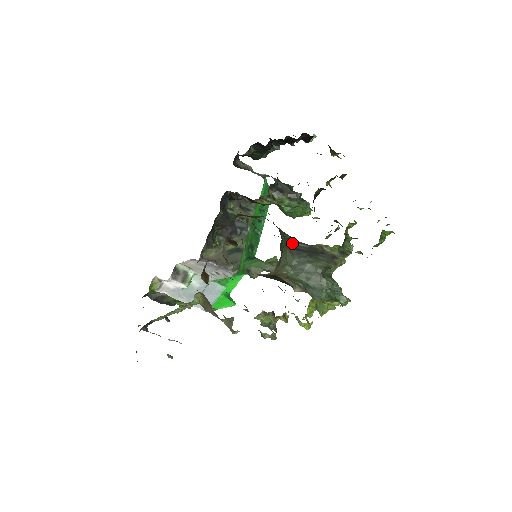
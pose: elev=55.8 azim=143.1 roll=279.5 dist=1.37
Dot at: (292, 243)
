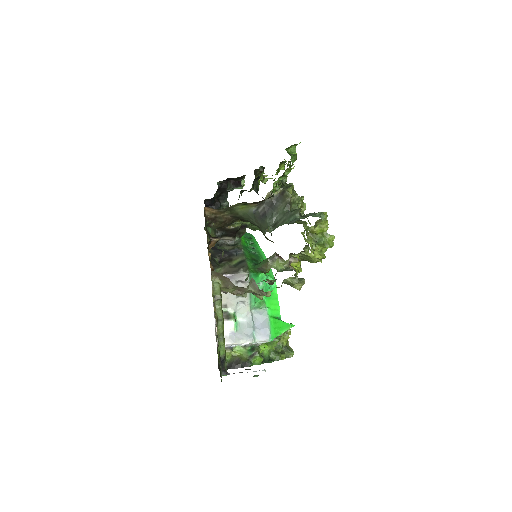
Dot at: (257, 215)
